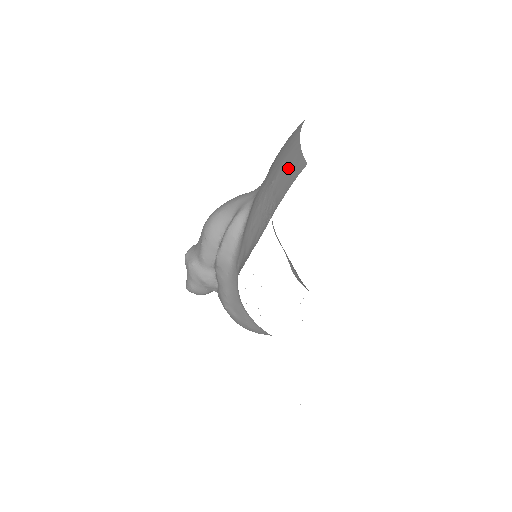
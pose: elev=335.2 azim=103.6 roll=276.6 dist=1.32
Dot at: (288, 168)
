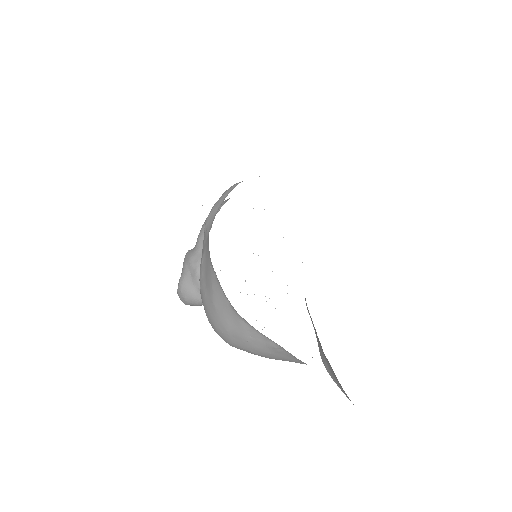
Dot at: occluded
